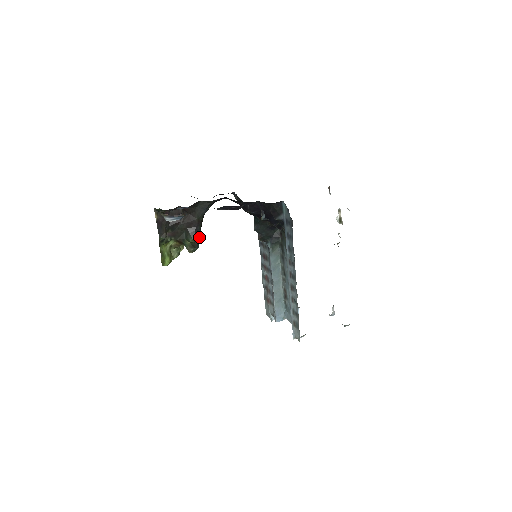
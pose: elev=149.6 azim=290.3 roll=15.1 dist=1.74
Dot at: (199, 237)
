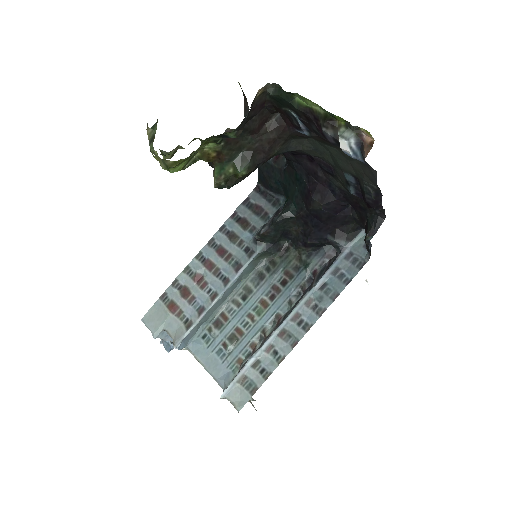
Dot at: (246, 176)
